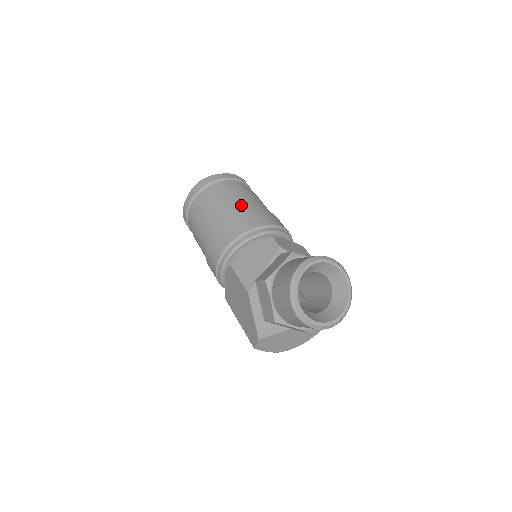
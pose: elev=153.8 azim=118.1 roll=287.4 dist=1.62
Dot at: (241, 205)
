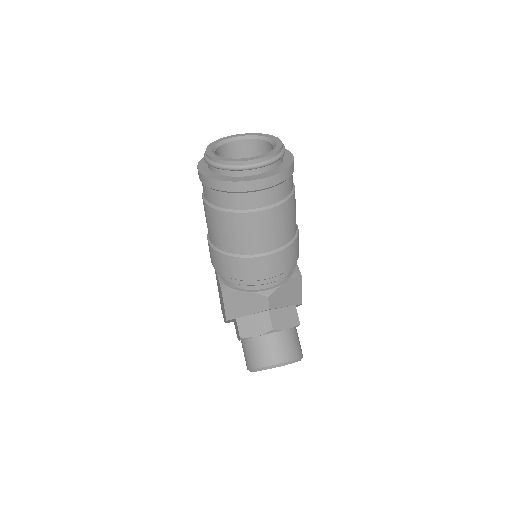
Dot at: (258, 244)
